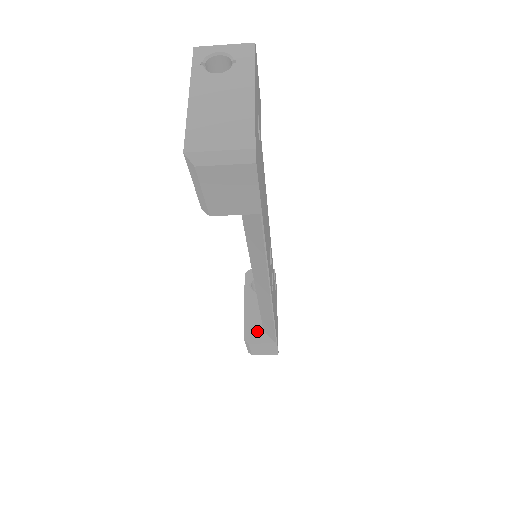
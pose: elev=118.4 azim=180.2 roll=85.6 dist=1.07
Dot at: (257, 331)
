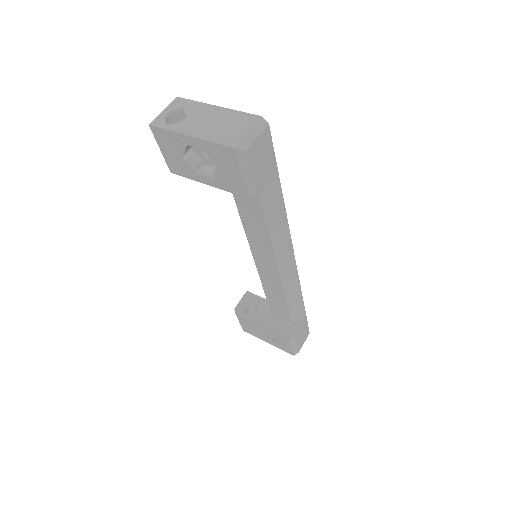
Dot at: (288, 327)
